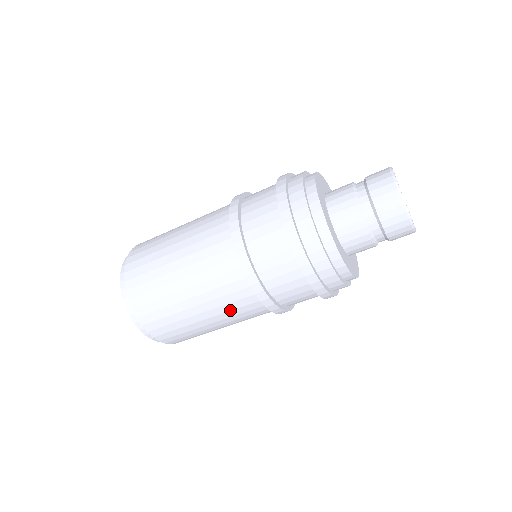
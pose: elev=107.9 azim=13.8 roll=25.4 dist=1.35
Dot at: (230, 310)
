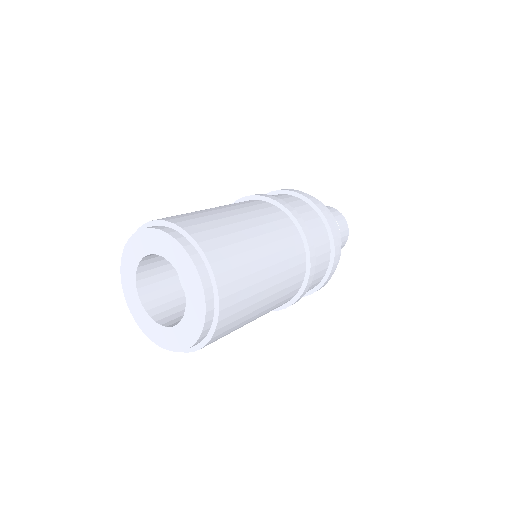
Dot at: (285, 259)
